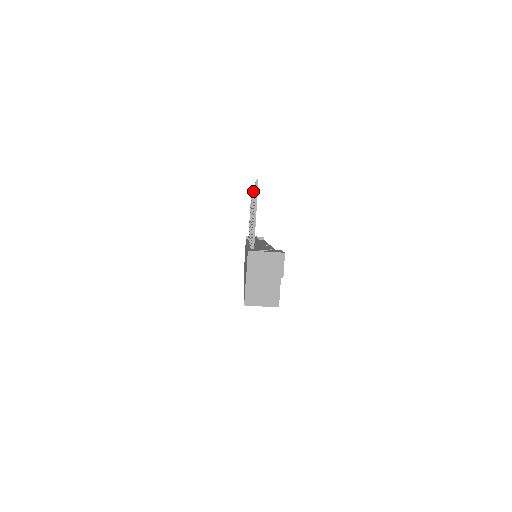
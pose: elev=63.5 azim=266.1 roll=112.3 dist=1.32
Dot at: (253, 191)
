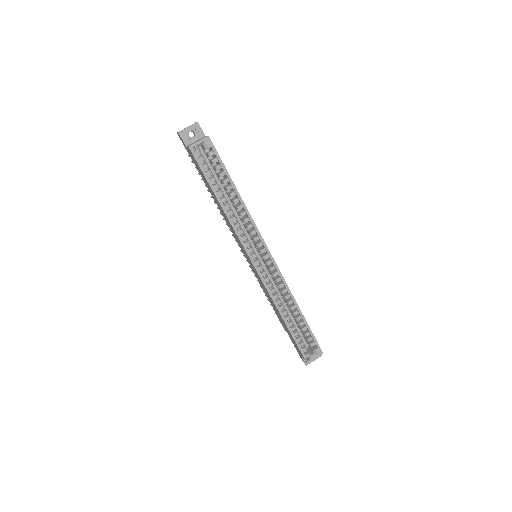
Dot at: (223, 219)
